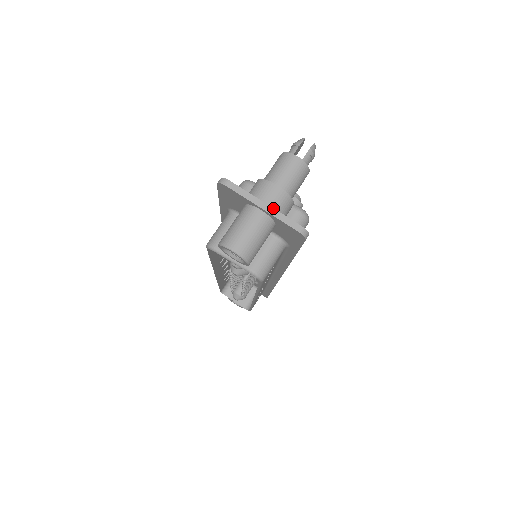
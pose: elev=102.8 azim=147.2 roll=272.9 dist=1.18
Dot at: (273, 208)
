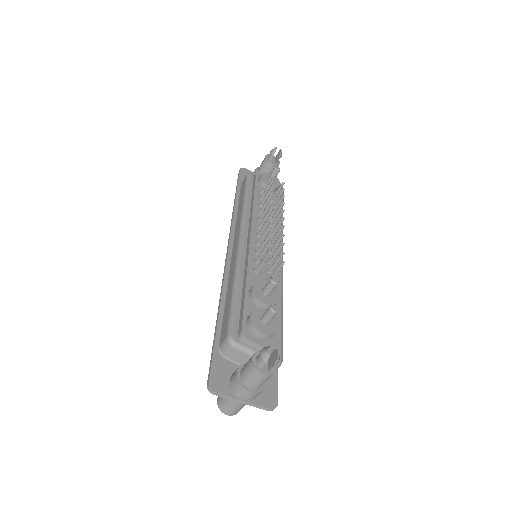
Dot at: (250, 403)
